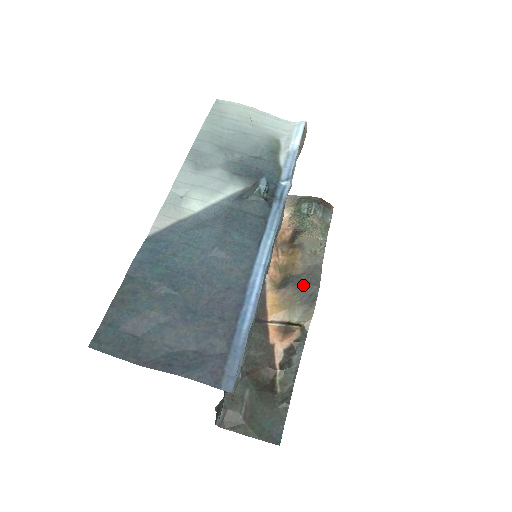
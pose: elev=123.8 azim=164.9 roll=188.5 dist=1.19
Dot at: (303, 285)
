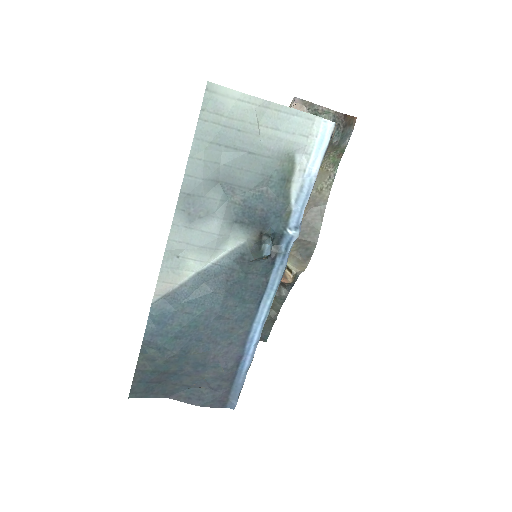
Dot at: (301, 236)
